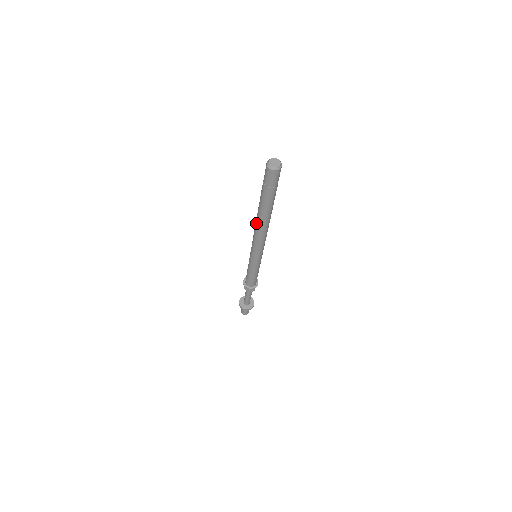
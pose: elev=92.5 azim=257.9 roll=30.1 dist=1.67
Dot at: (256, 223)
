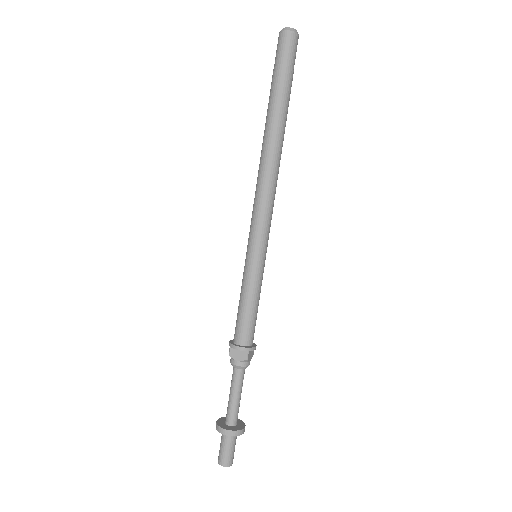
Dot at: (260, 159)
